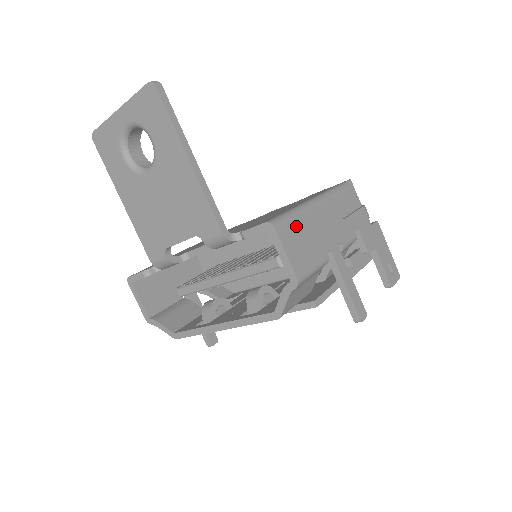
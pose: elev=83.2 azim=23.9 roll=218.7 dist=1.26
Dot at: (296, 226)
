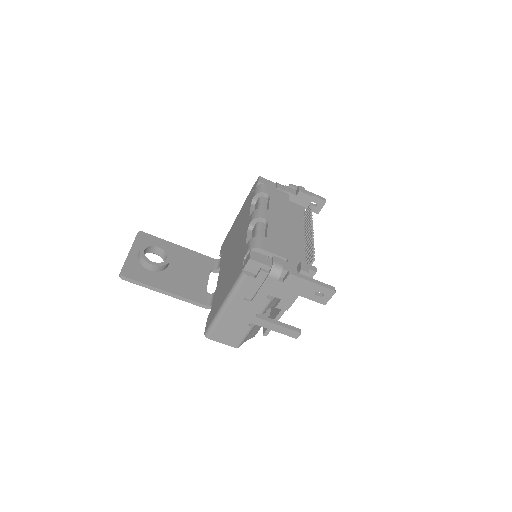
Dot at: (219, 329)
